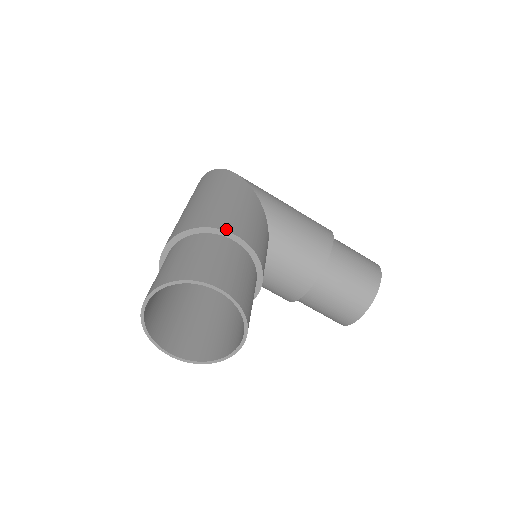
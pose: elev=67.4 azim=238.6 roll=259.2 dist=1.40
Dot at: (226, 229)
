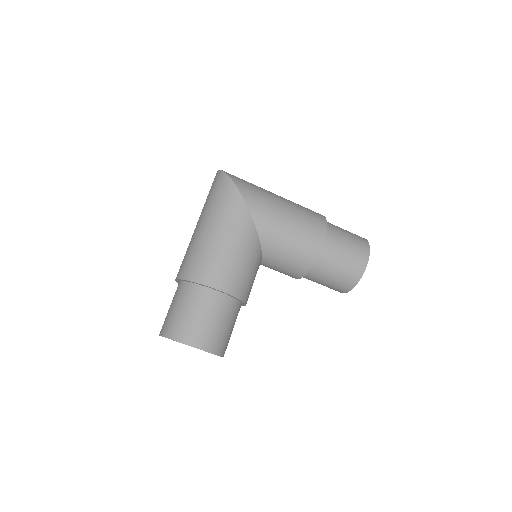
Dot at: (211, 285)
